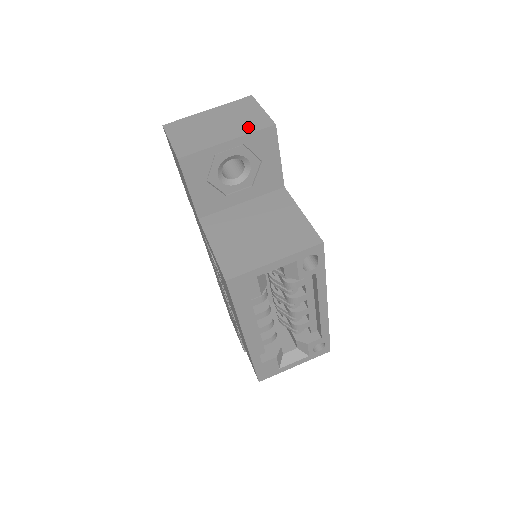
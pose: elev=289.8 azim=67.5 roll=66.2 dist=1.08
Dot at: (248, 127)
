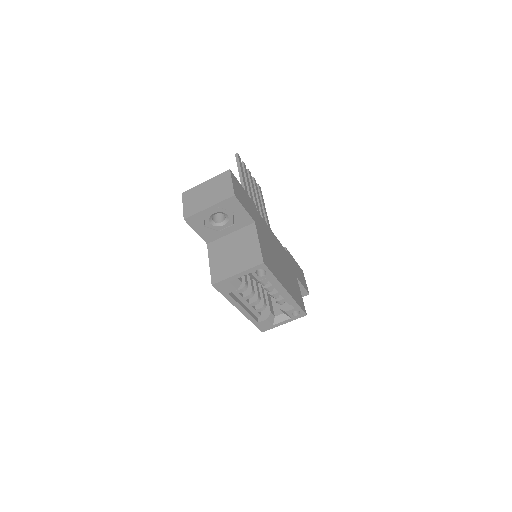
Dot at: (221, 197)
